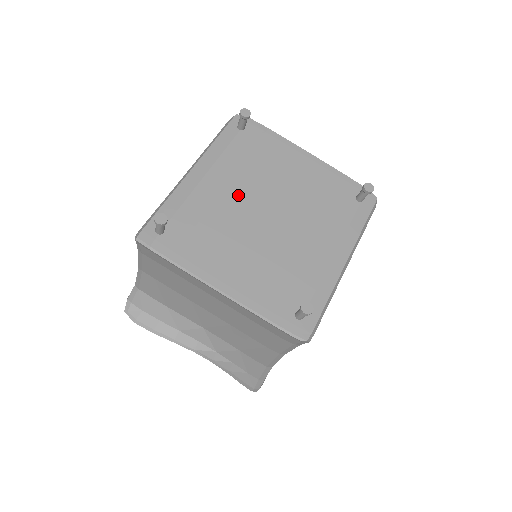
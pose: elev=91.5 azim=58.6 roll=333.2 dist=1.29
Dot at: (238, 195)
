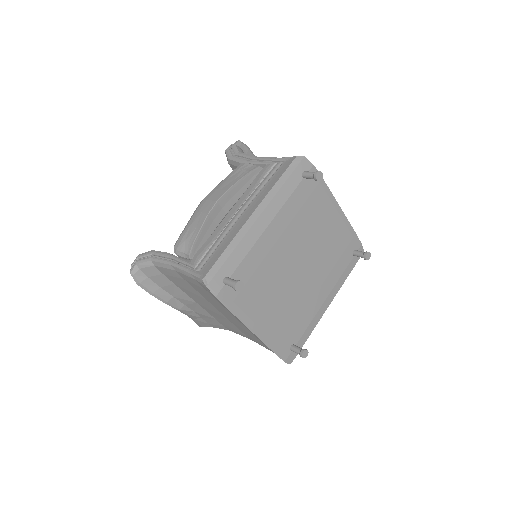
Dot at: (285, 247)
